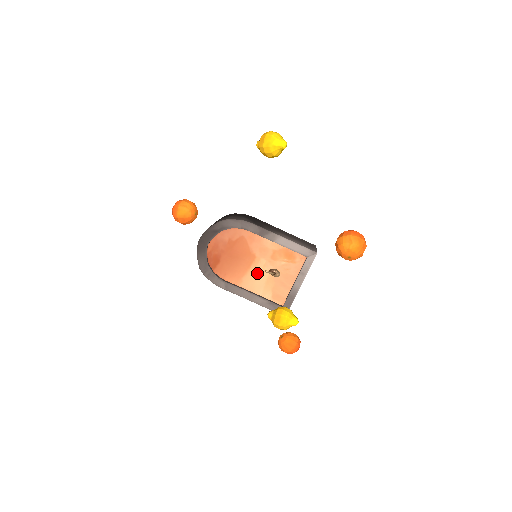
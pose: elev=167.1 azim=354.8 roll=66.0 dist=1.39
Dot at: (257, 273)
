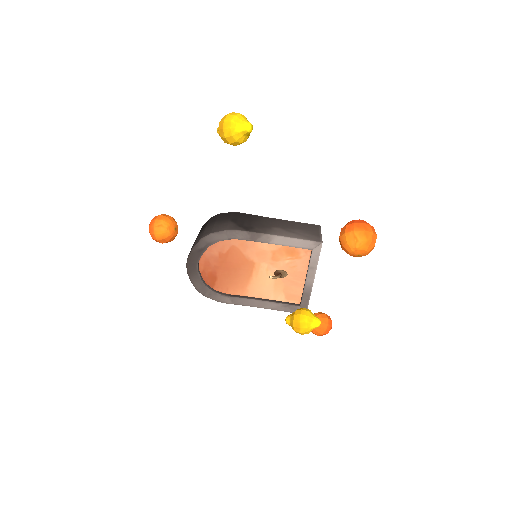
Dot at: (261, 279)
